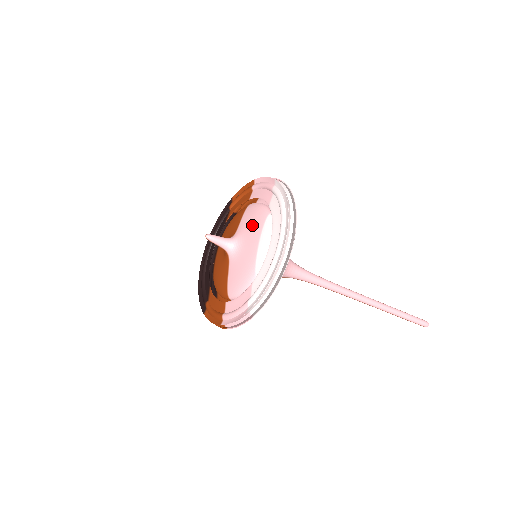
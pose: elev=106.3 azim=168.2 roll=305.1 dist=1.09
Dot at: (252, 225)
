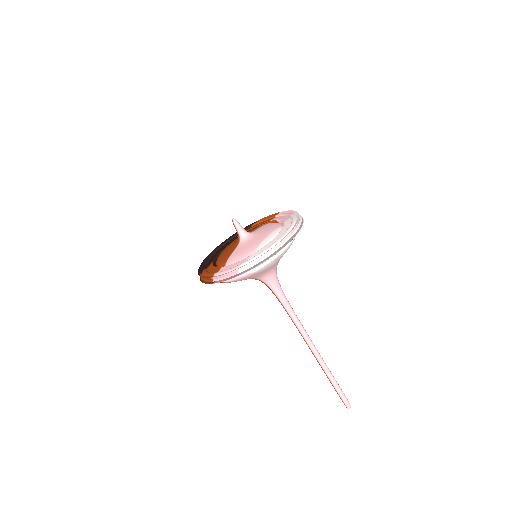
Dot at: (266, 229)
